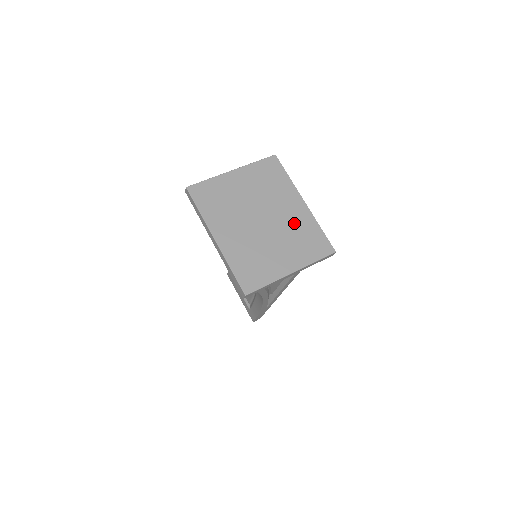
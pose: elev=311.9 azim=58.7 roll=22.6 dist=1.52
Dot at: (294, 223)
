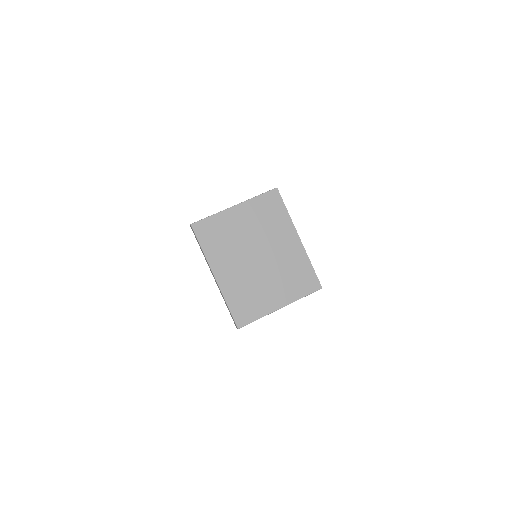
Dot at: (287, 260)
